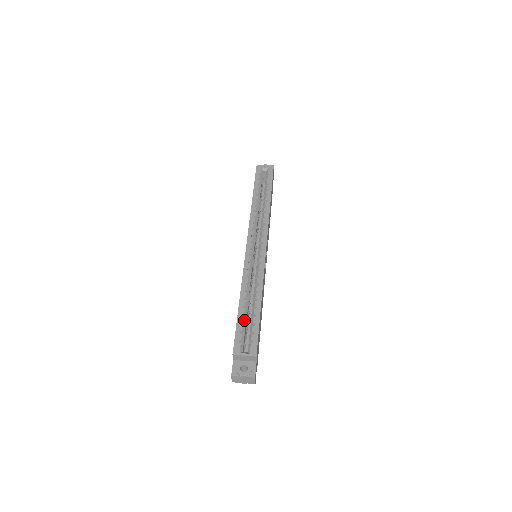
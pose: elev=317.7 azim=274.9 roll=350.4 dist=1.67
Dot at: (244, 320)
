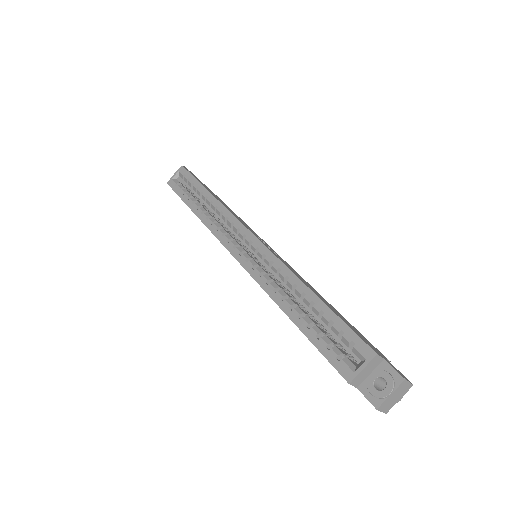
Dot at: (316, 330)
